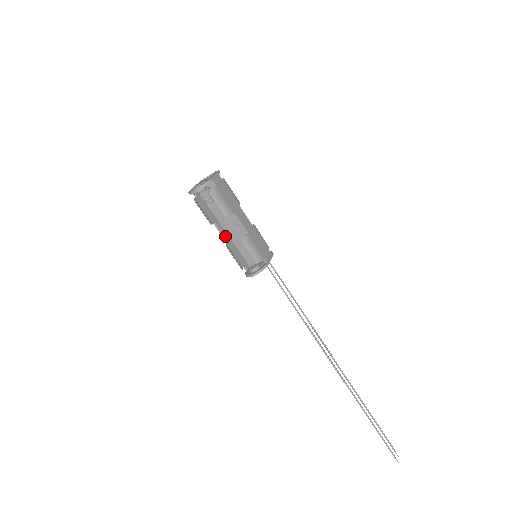
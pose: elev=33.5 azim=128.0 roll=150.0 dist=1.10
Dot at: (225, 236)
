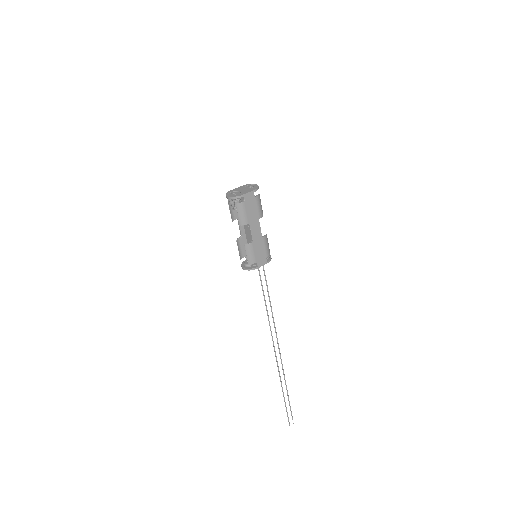
Dot at: (242, 231)
